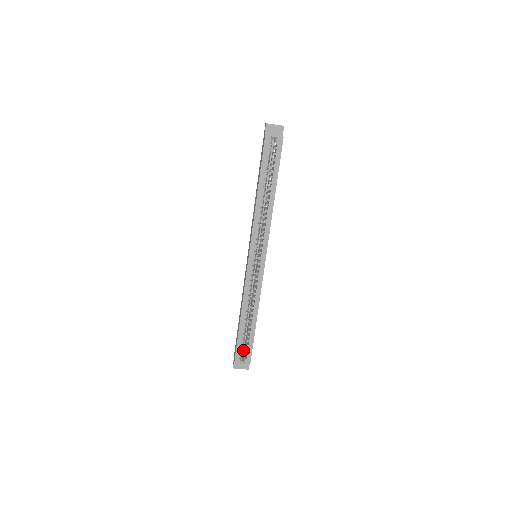
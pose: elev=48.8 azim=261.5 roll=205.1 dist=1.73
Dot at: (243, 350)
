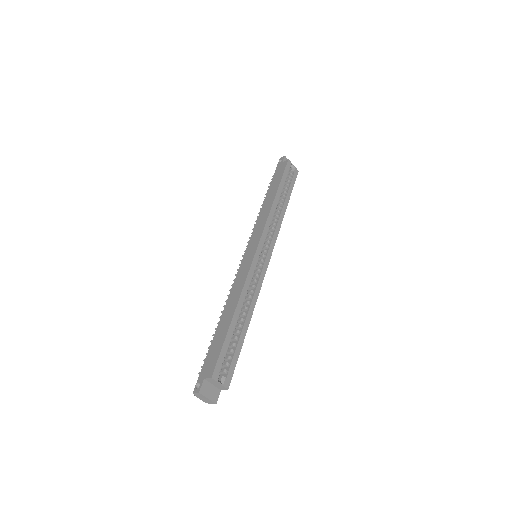
Dot at: occluded
